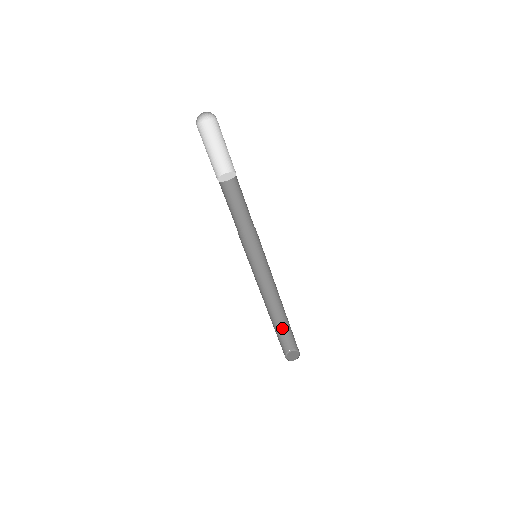
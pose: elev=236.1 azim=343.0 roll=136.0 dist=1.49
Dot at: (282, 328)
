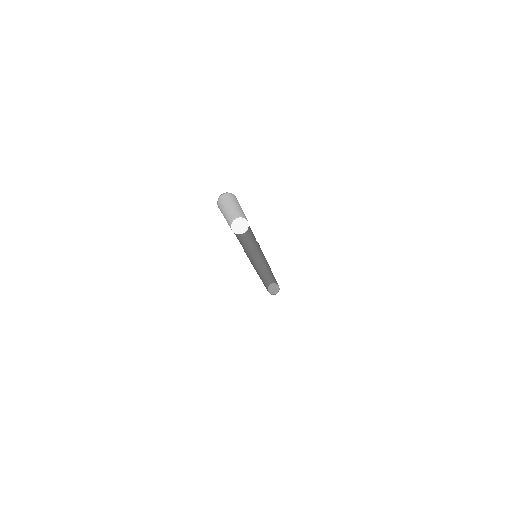
Dot at: (264, 280)
